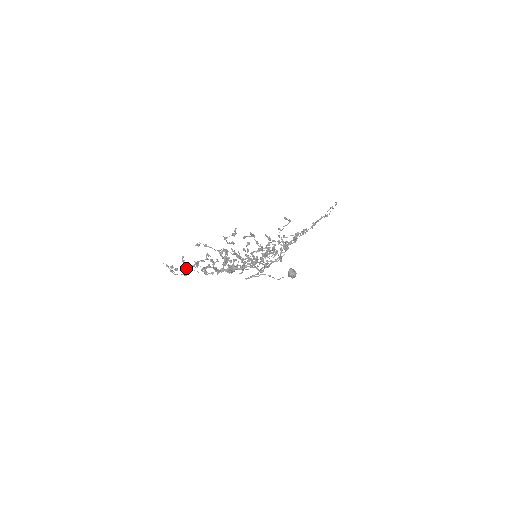
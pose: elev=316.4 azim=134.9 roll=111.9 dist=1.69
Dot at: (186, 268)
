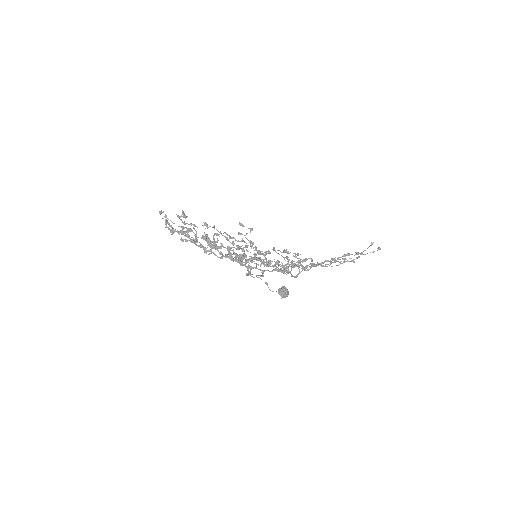
Dot at: (178, 233)
